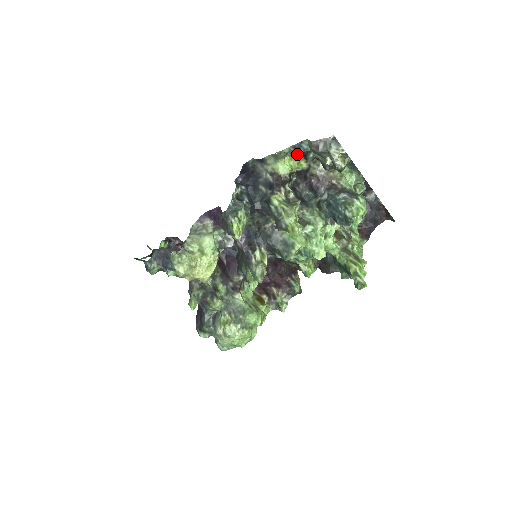
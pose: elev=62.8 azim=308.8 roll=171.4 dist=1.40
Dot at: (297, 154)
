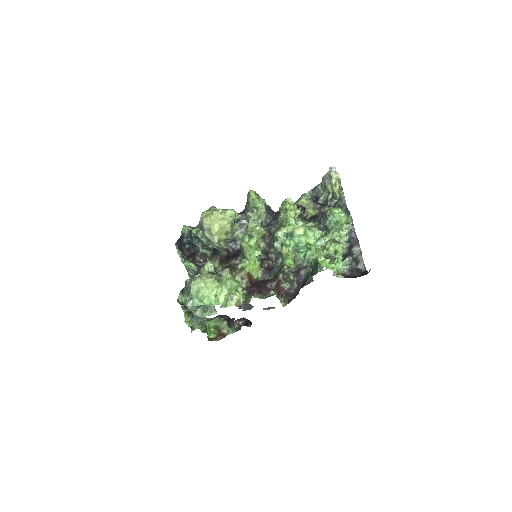
Dot at: (314, 204)
